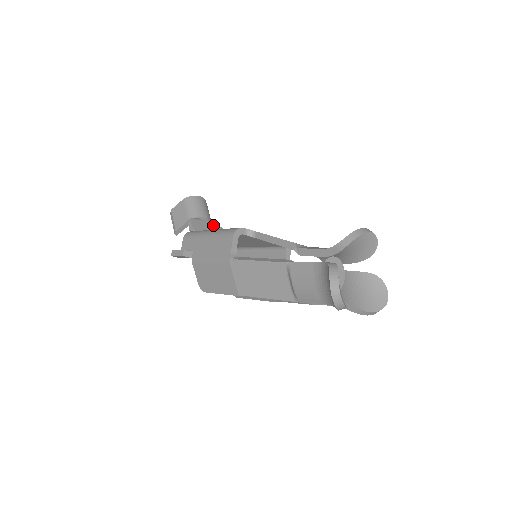
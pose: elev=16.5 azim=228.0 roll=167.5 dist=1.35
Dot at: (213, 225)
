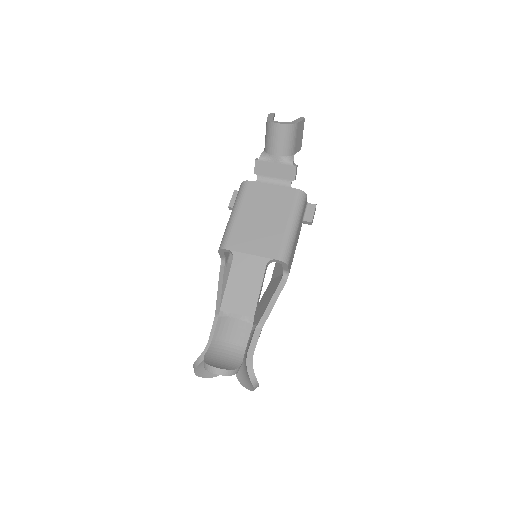
Dot at: (283, 164)
